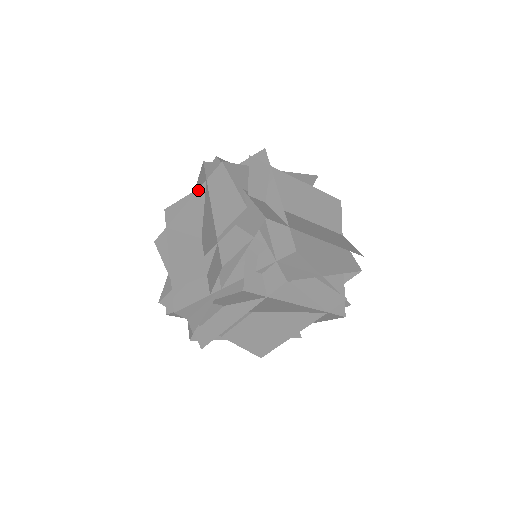
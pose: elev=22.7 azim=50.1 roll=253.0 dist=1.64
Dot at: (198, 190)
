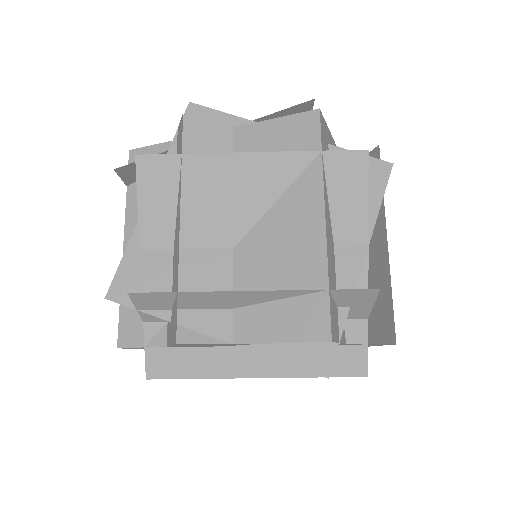
Dot at: occluded
